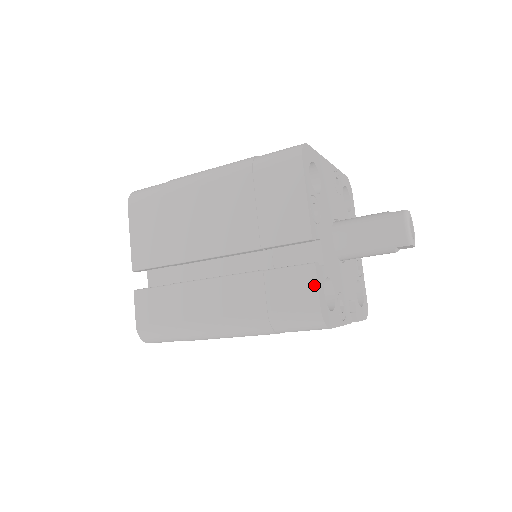
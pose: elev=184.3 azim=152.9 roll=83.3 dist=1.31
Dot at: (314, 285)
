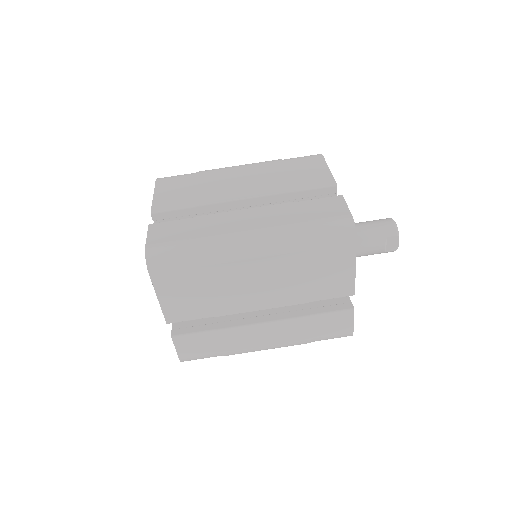
Dot at: (344, 204)
